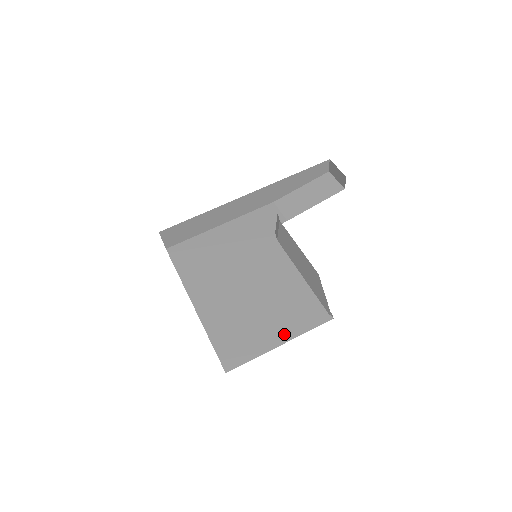
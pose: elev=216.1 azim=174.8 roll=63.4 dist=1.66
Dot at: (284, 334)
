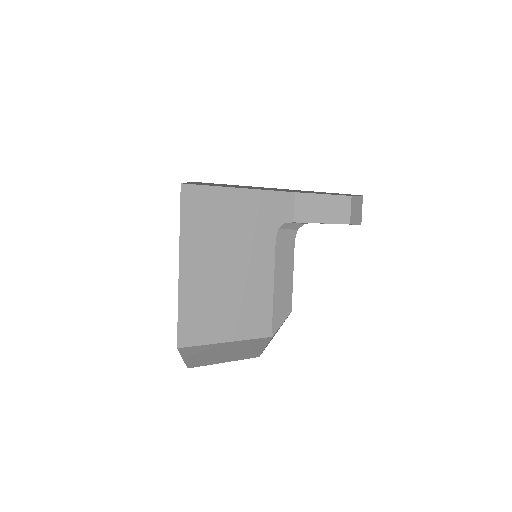
Dot at: (235, 334)
